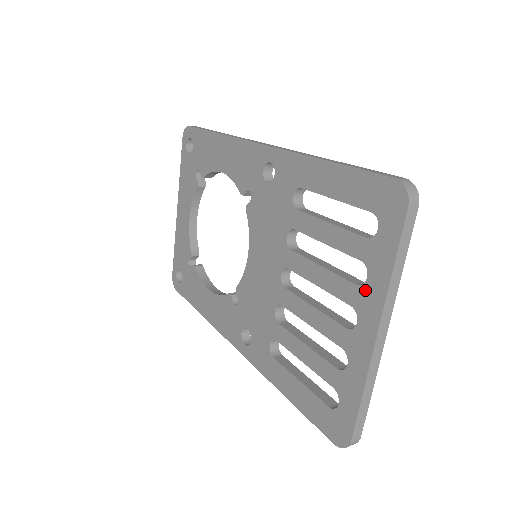
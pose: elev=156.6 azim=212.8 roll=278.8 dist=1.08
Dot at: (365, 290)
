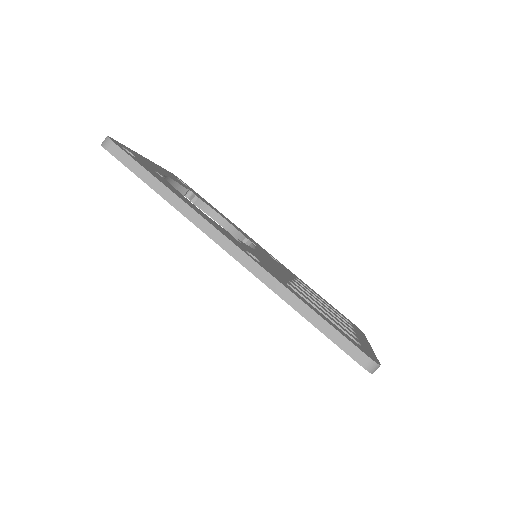
Dot at: occluded
